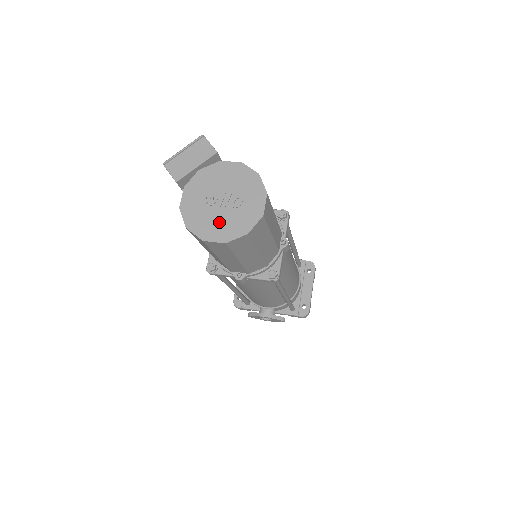
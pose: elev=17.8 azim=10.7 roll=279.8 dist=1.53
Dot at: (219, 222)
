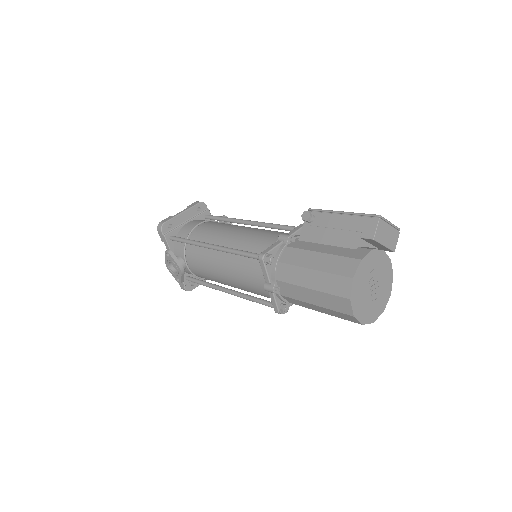
Dot at: (363, 298)
